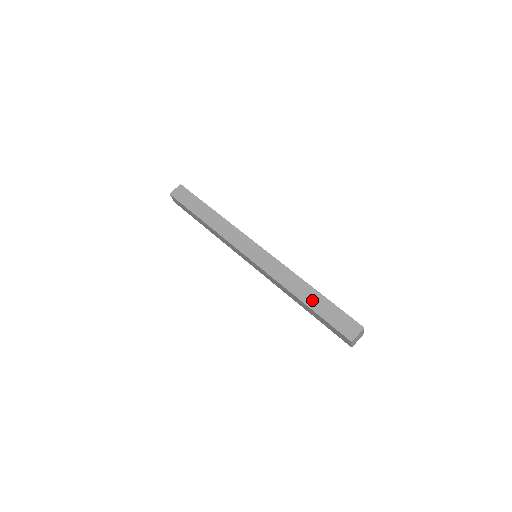
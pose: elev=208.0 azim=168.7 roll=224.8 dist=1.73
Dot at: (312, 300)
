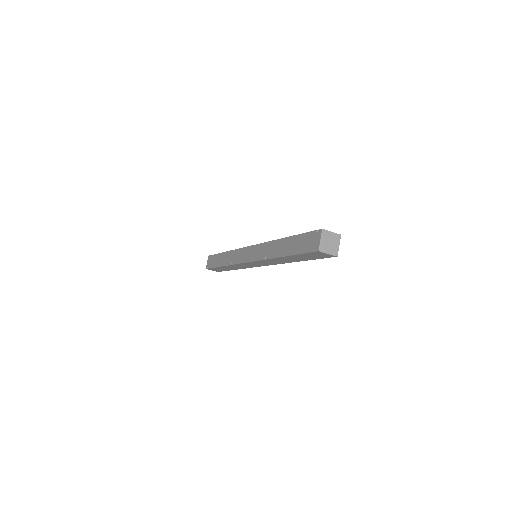
Dot at: (286, 248)
